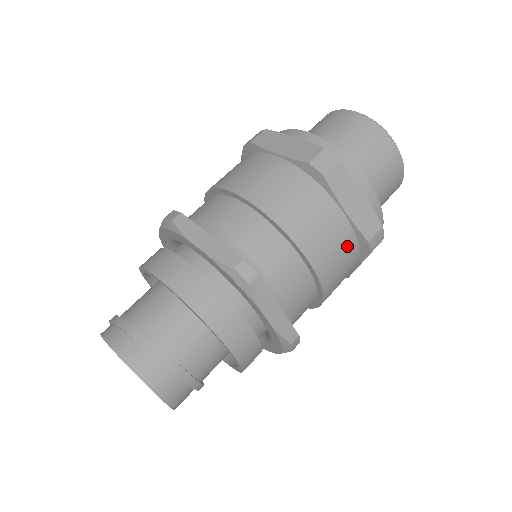
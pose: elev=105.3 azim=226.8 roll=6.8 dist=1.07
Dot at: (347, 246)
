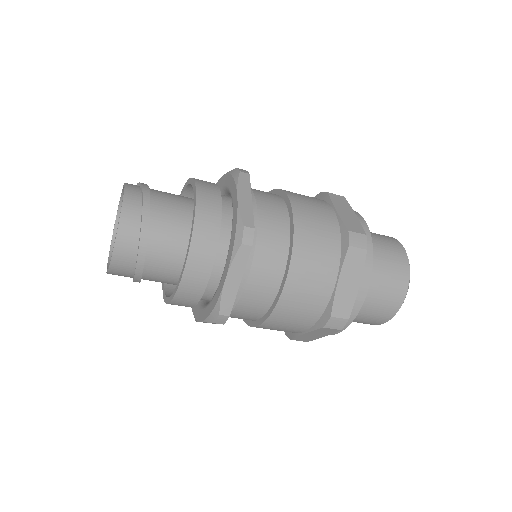
Dot at: (316, 304)
